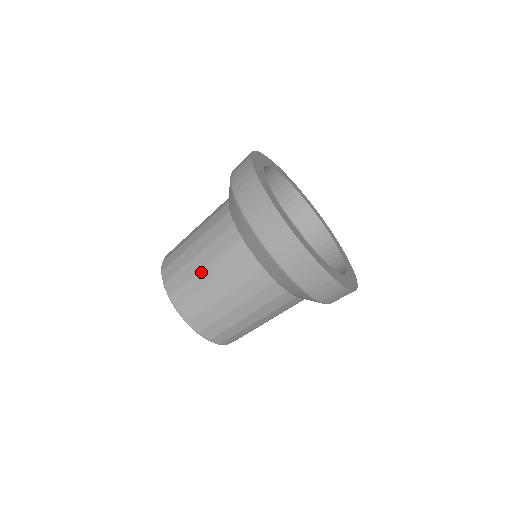
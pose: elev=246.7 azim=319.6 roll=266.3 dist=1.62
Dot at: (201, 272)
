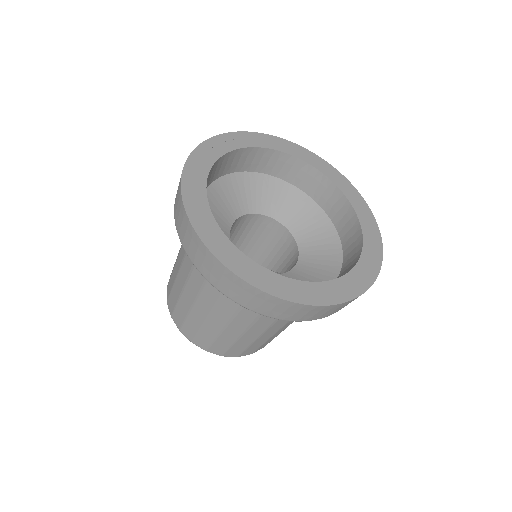
Dot at: (182, 293)
